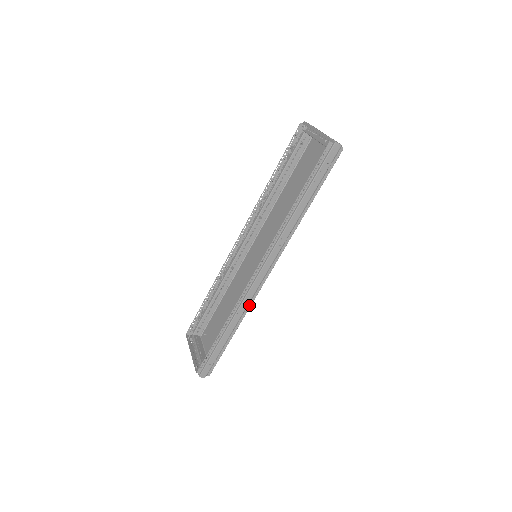
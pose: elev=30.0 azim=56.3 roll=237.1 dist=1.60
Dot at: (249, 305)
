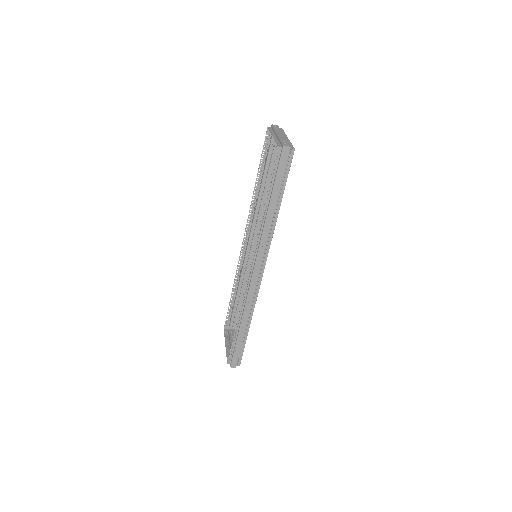
Dot at: (254, 302)
